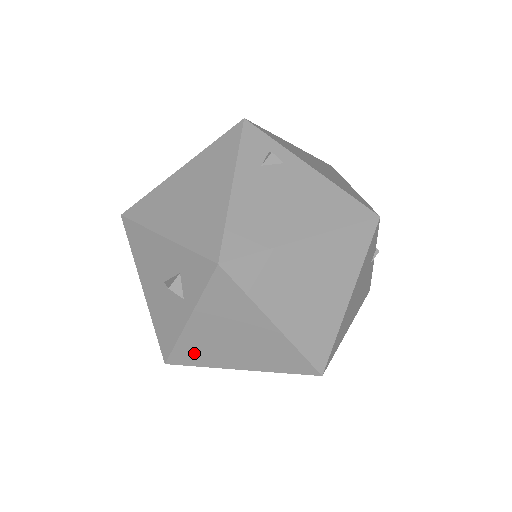
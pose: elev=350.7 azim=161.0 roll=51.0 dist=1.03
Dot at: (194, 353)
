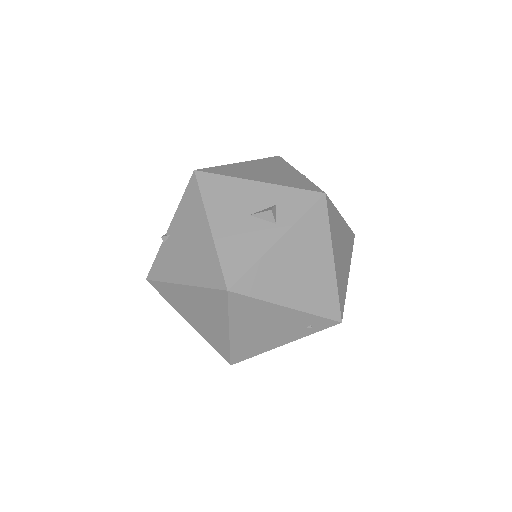
Dot at: (262, 280)
